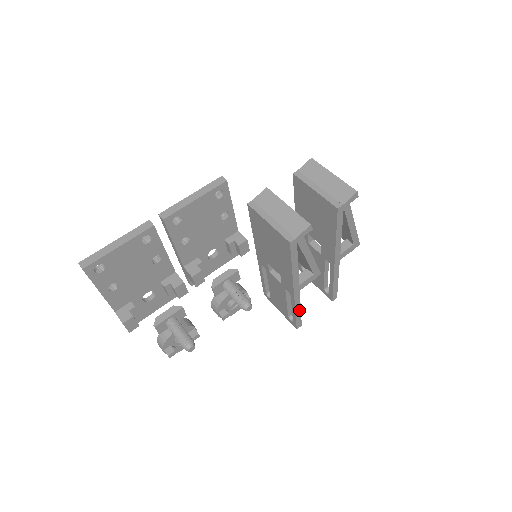
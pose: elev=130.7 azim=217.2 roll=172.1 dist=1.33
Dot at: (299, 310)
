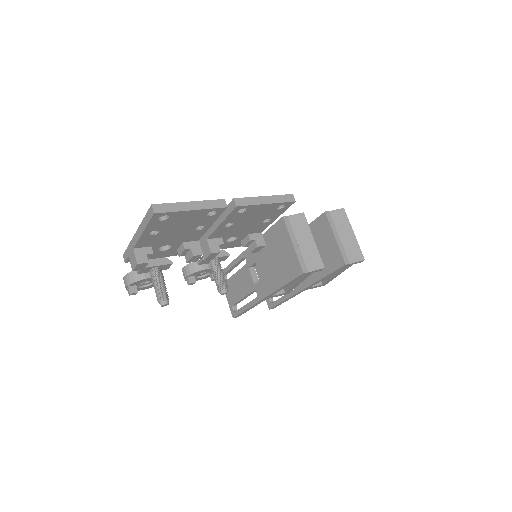
Dot at: (250, 308)
